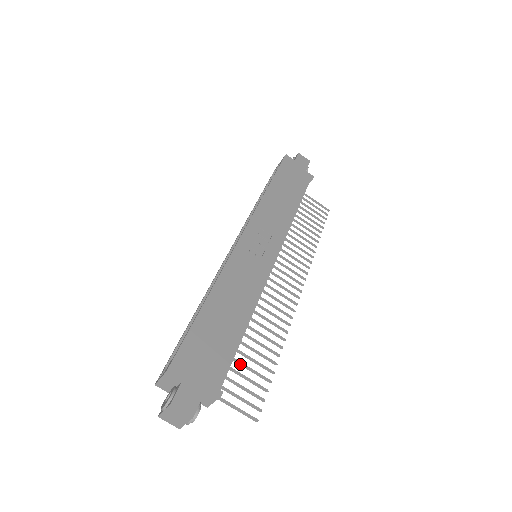
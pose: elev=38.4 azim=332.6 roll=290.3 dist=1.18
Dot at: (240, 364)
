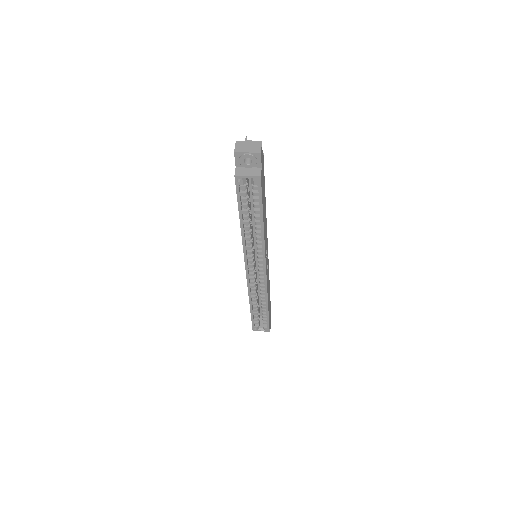
Dot at: occluded
